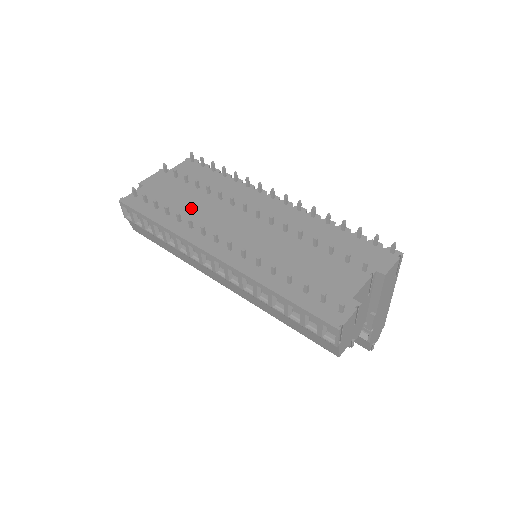
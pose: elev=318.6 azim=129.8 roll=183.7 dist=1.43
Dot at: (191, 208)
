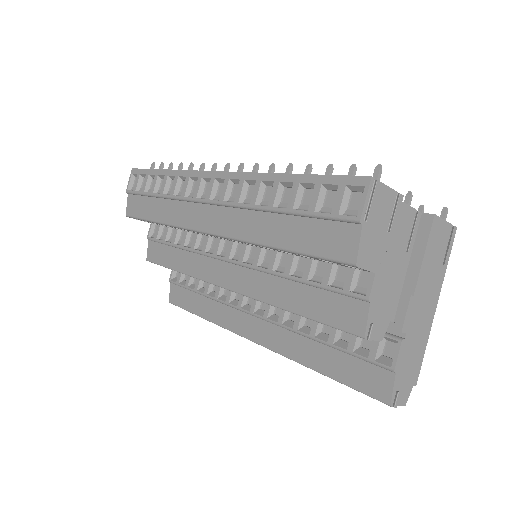
Dot at: occluded
